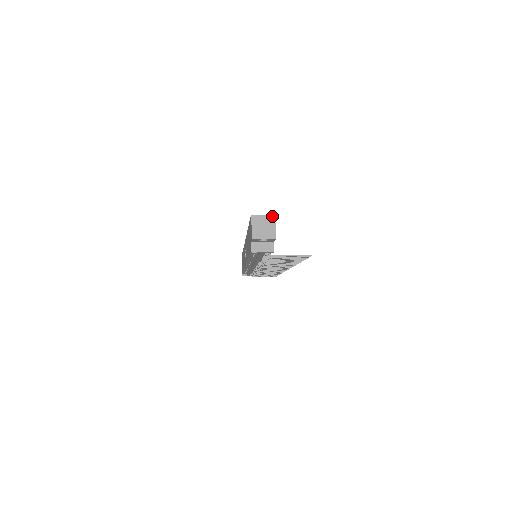
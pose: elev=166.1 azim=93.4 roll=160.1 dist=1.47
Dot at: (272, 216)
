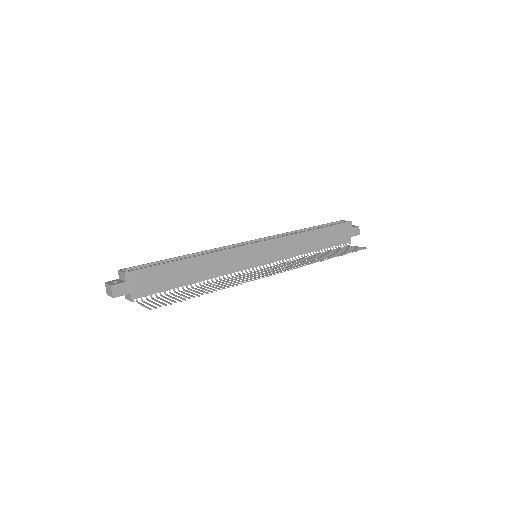
Dot at: (124, 273)
